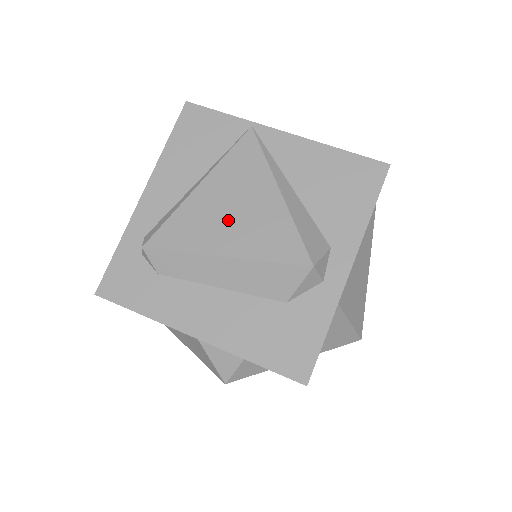
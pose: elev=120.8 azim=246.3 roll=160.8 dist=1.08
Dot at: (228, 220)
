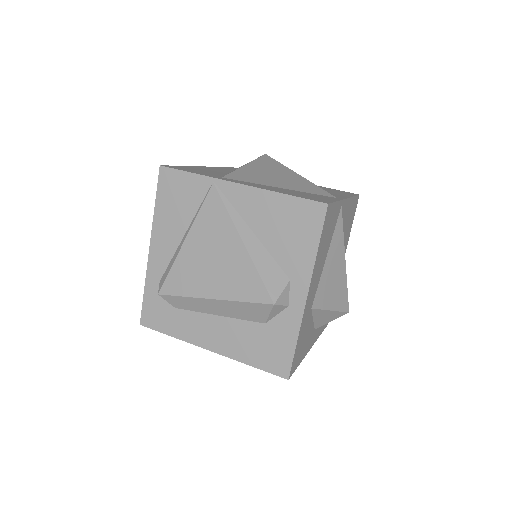
Dot at: (210, 269)
